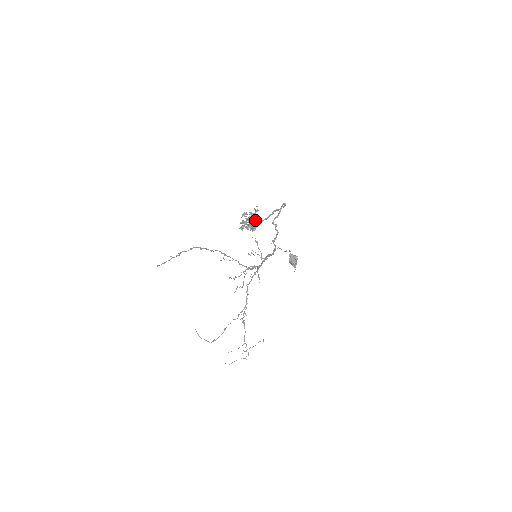
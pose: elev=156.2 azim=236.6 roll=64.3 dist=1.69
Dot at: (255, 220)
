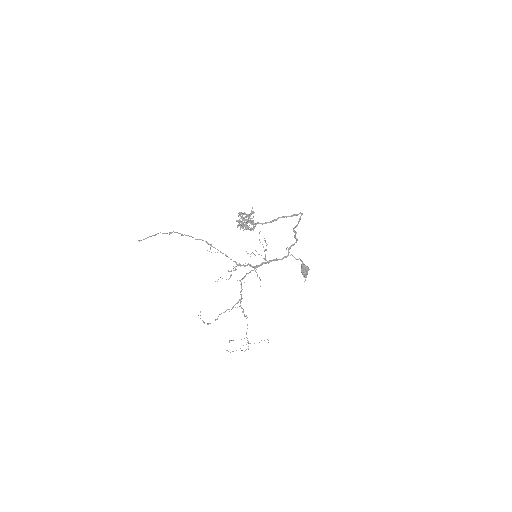
Dot at: (251, 221)
